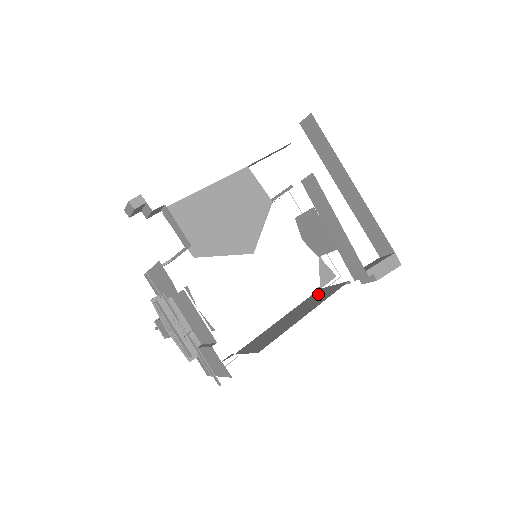
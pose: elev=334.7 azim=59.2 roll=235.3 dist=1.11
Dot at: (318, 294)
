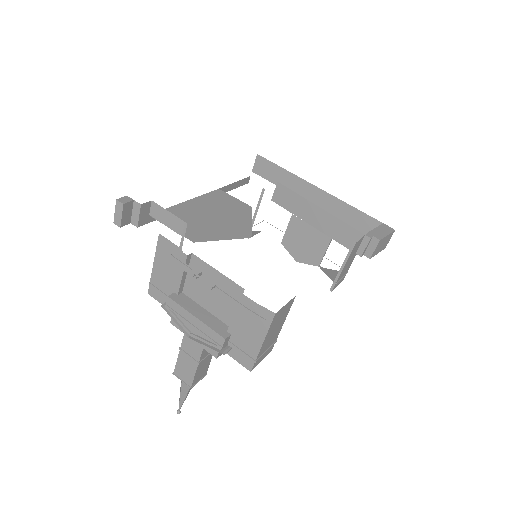
Dot at: occluded
